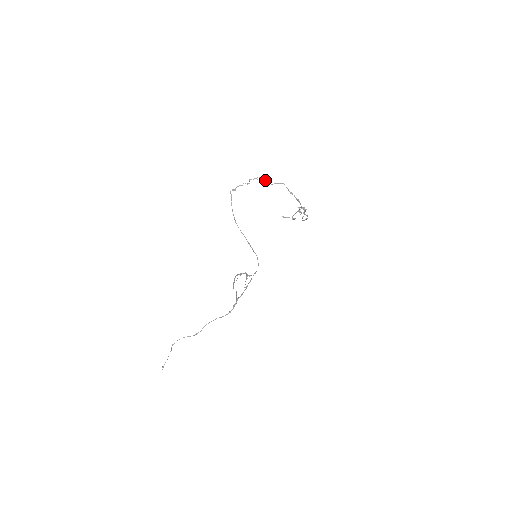
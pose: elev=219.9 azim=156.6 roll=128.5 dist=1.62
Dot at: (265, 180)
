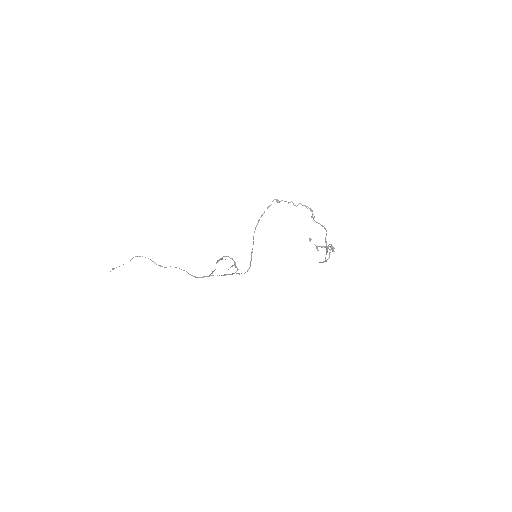
Dot at: (313, 214)
